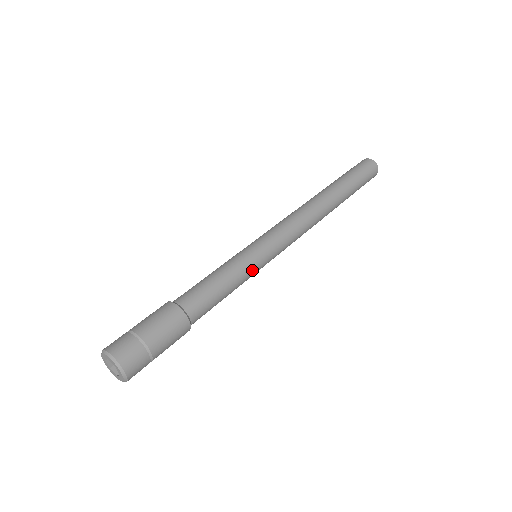
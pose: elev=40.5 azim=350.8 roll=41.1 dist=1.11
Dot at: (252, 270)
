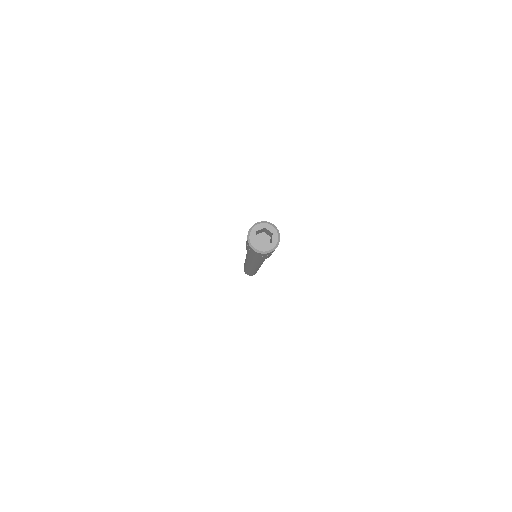
Dot at: occluded
